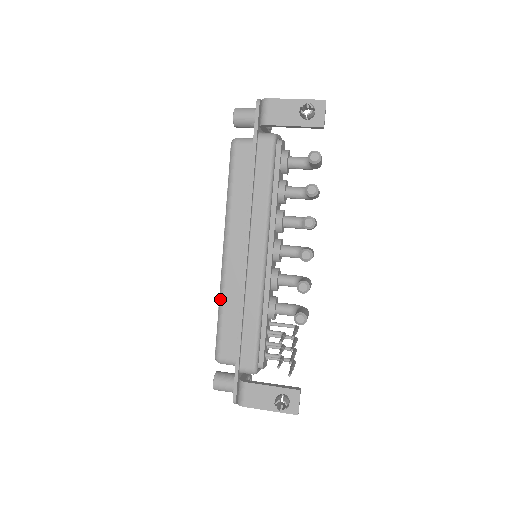
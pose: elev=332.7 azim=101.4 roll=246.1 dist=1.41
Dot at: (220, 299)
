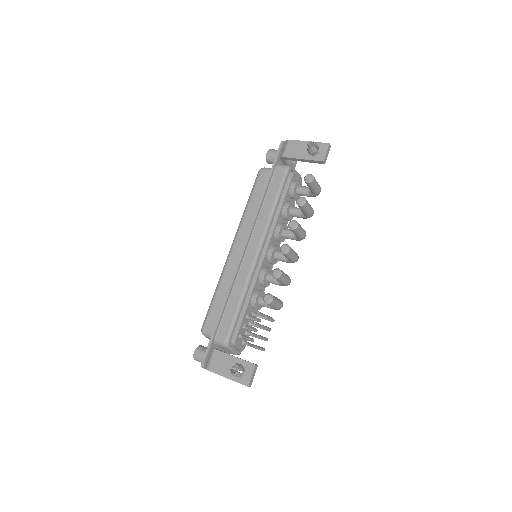
Dot at: (218, 282)
